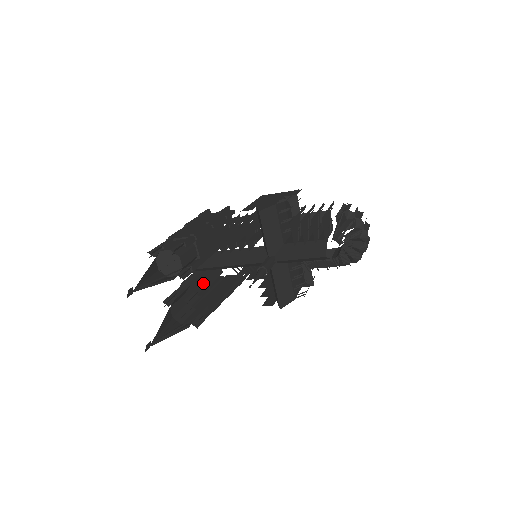
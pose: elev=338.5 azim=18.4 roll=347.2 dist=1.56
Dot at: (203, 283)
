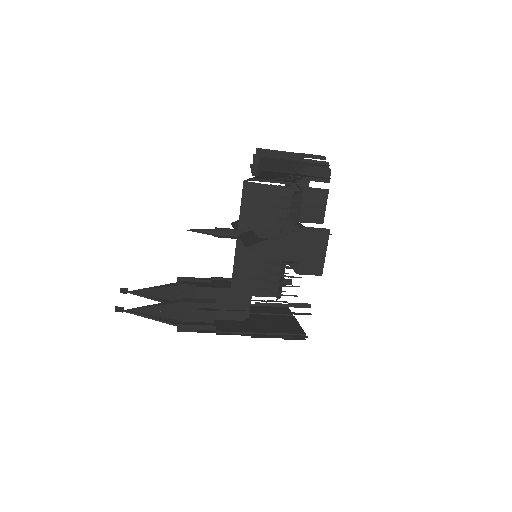
Dot at: (256, 329)
